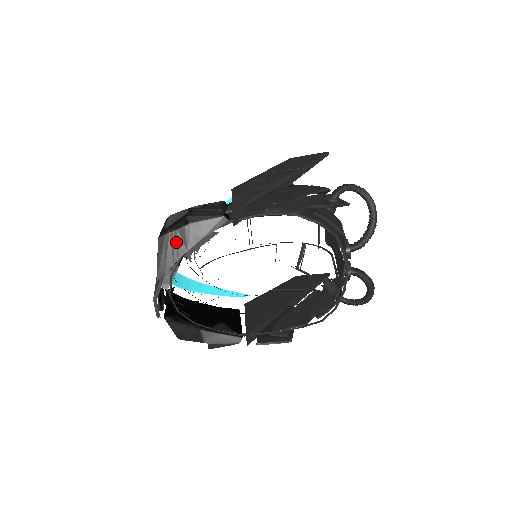
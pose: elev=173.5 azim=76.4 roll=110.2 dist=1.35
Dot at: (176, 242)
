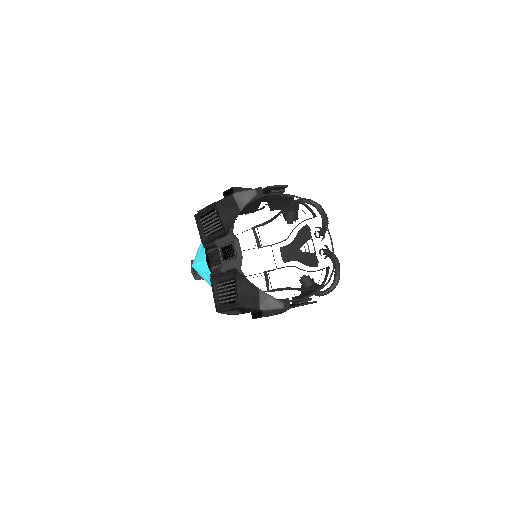
Dot at: (230, 205)
